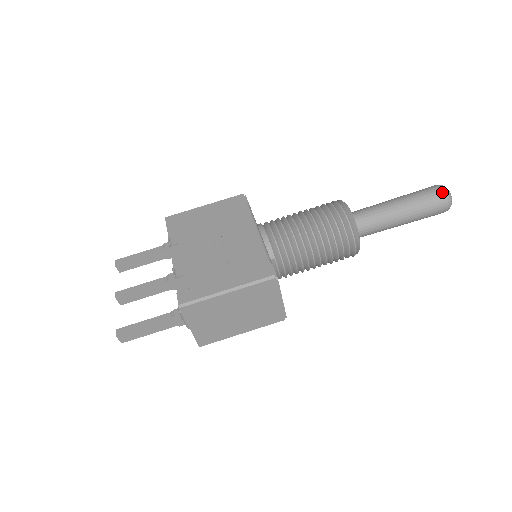
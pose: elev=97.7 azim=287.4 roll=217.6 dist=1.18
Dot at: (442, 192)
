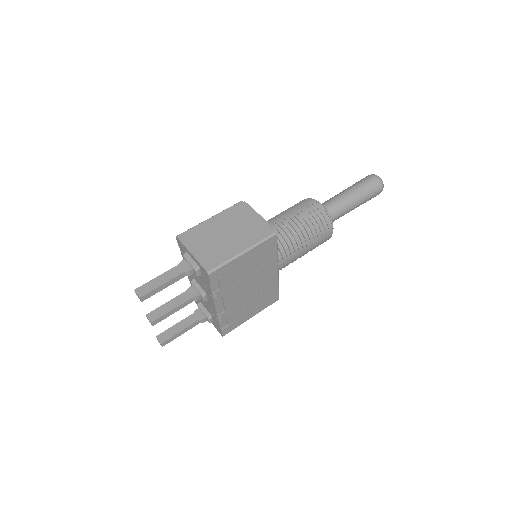
Dot at: occluded
